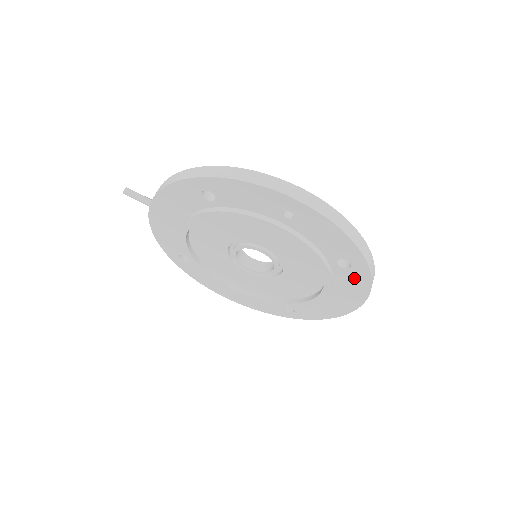
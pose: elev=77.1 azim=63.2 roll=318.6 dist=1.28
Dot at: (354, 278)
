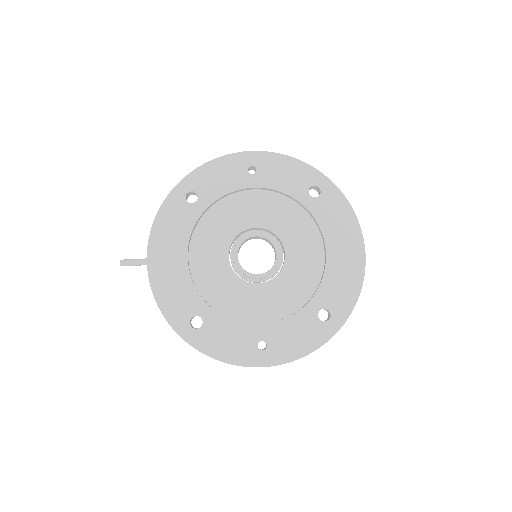
Dot at: (332, 203)
